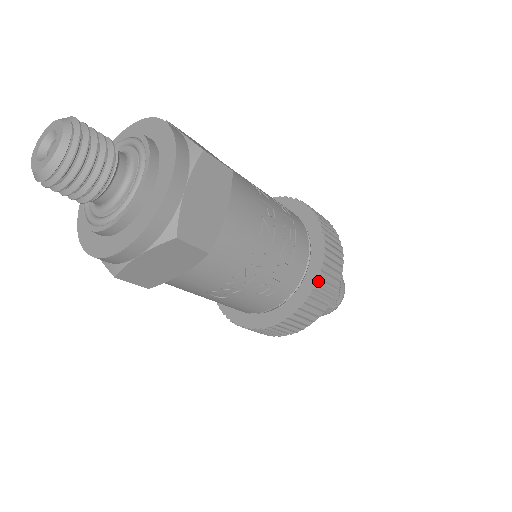
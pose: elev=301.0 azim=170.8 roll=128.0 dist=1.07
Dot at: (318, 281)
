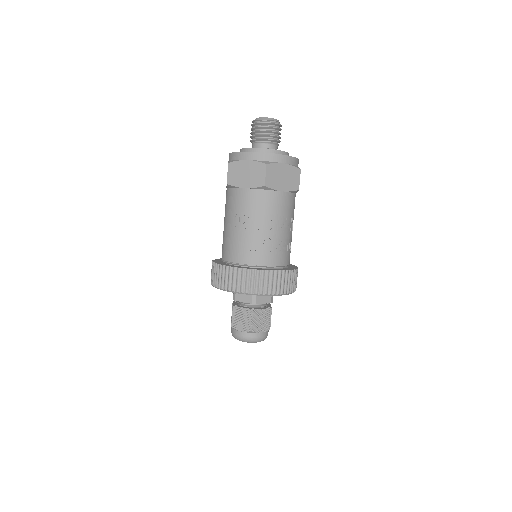
Dot at: (272, 271)
